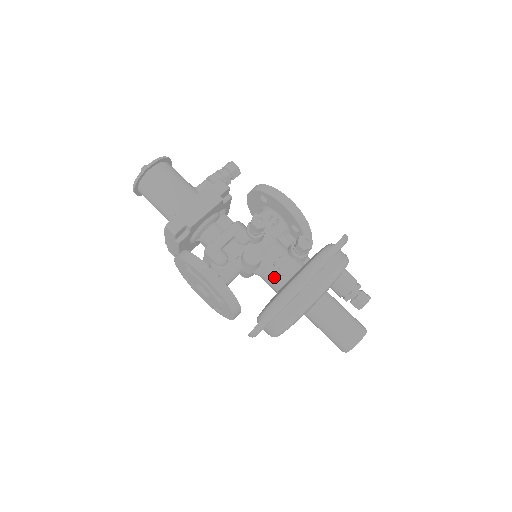
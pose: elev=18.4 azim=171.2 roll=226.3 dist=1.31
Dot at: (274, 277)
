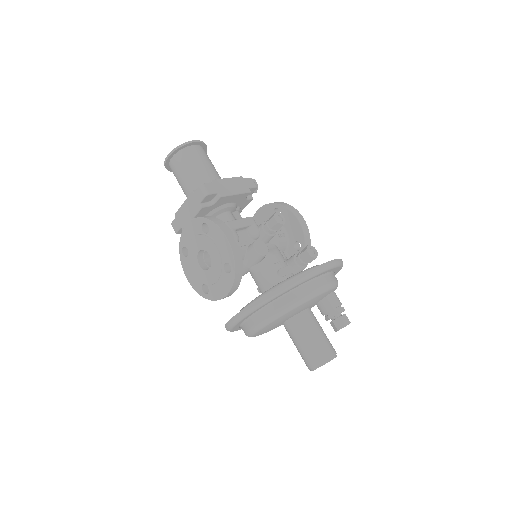
Dot at: (271, 276)
